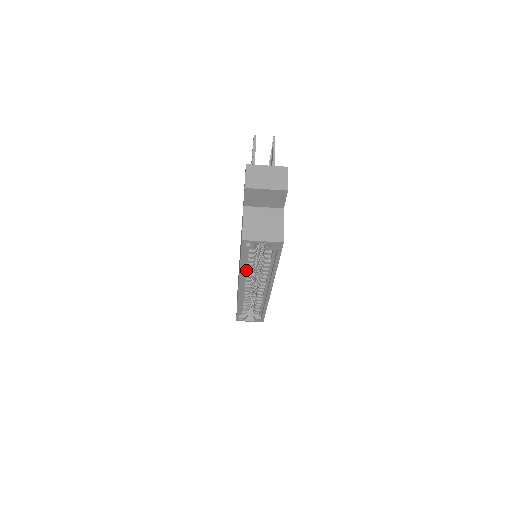
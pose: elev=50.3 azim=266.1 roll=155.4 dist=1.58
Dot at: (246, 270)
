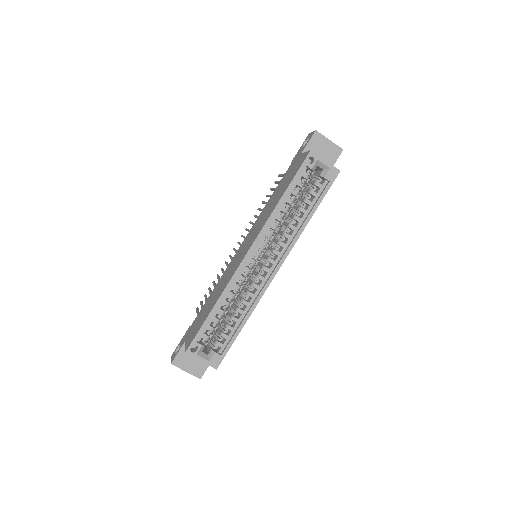
Dot at: (275, 218)
